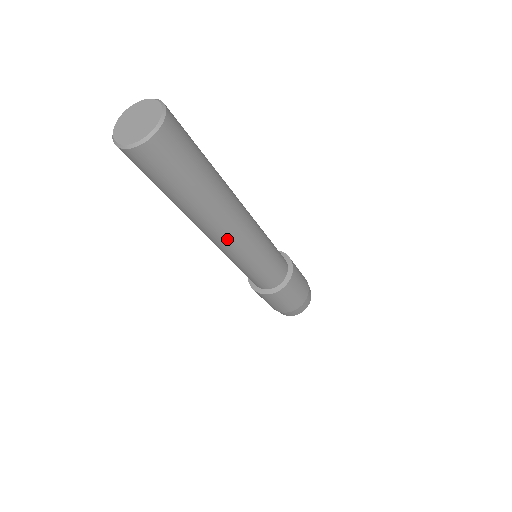
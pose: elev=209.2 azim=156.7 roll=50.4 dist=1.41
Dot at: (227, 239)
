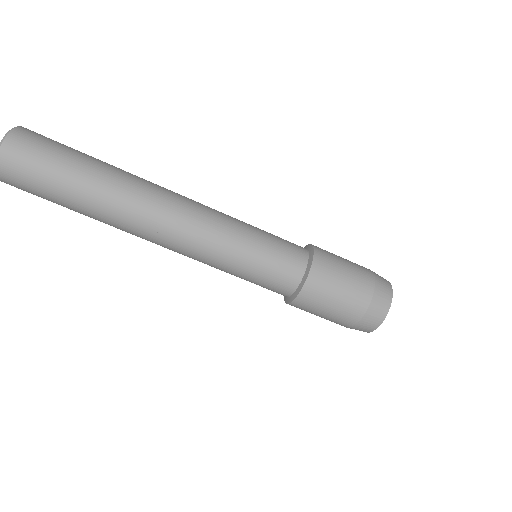
Dot at: (178, 208)
